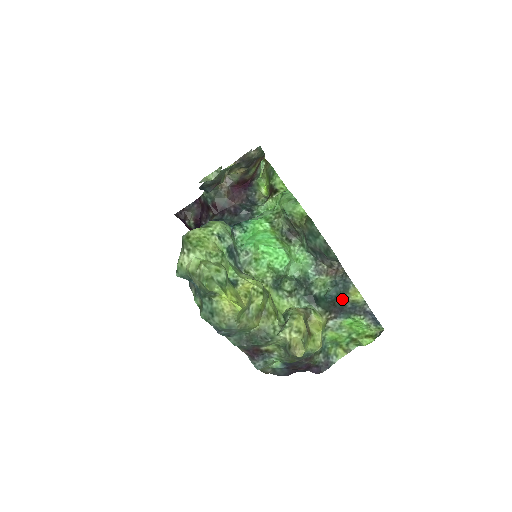
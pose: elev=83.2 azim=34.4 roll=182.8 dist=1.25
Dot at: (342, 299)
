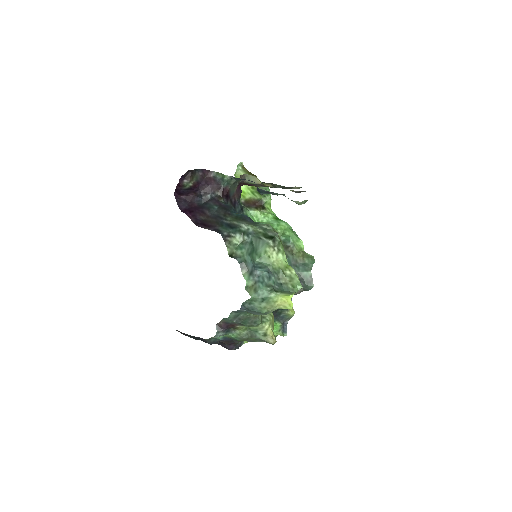
Dot at: (284, 310)
